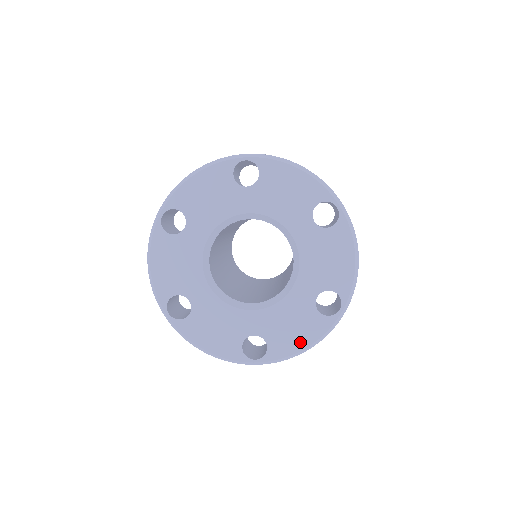
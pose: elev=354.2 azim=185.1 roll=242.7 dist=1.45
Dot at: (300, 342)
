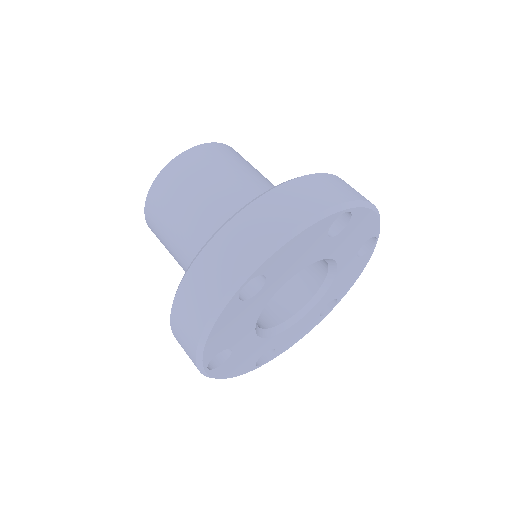
Dot at: (297, 339)
